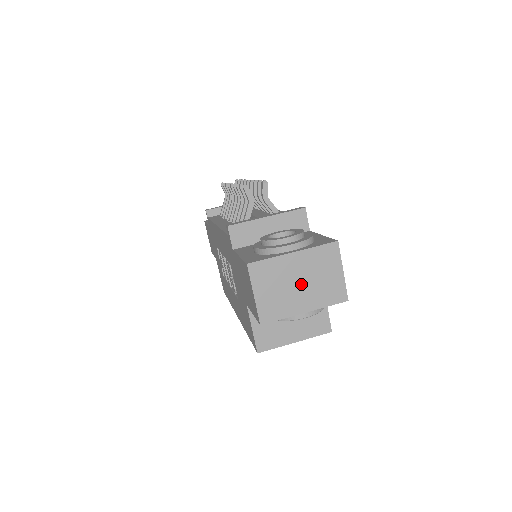
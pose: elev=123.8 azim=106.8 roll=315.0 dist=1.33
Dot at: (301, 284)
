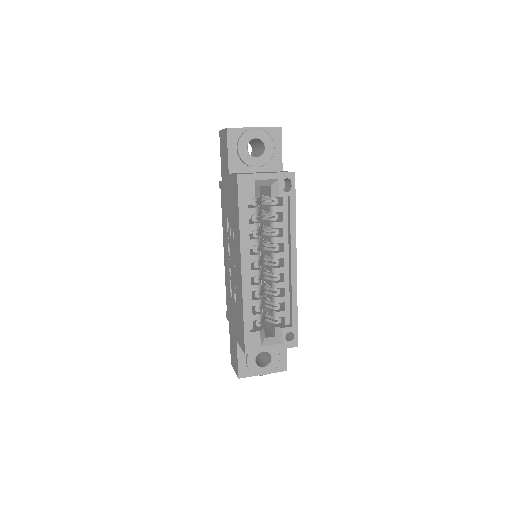
Dot at: occluded
